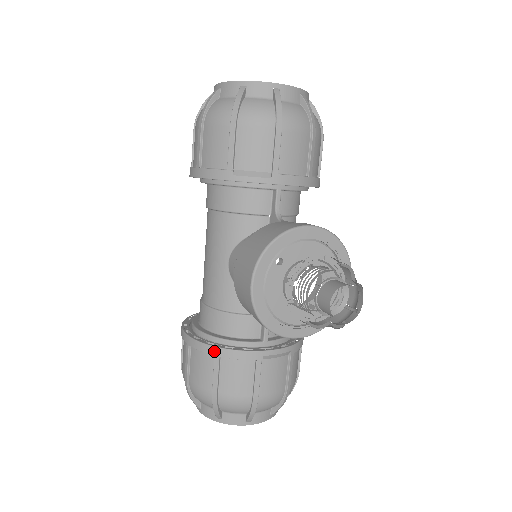
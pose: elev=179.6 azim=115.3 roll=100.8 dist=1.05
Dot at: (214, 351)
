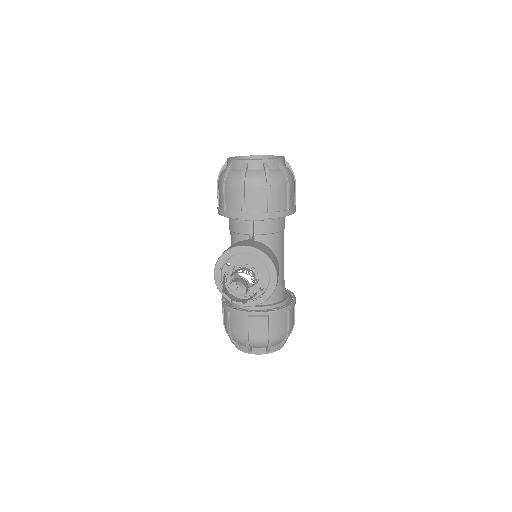
Dot at: (226, 308)
